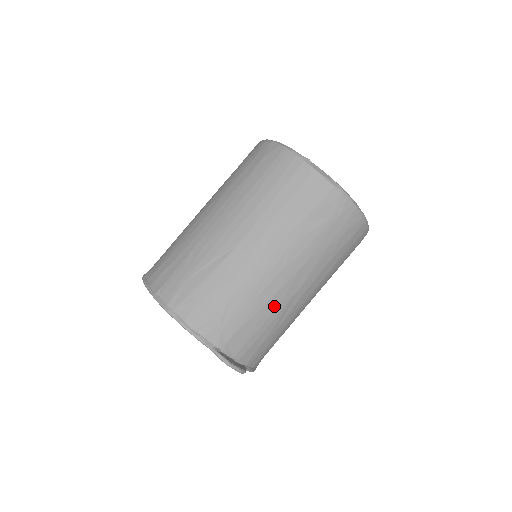
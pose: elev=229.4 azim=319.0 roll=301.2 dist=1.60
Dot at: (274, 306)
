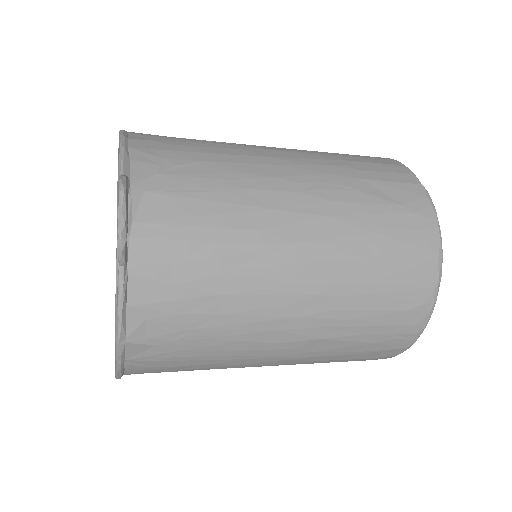
Dot at: (251, 222)
